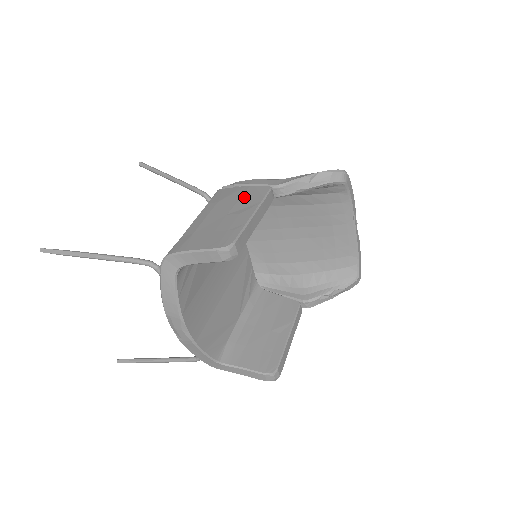
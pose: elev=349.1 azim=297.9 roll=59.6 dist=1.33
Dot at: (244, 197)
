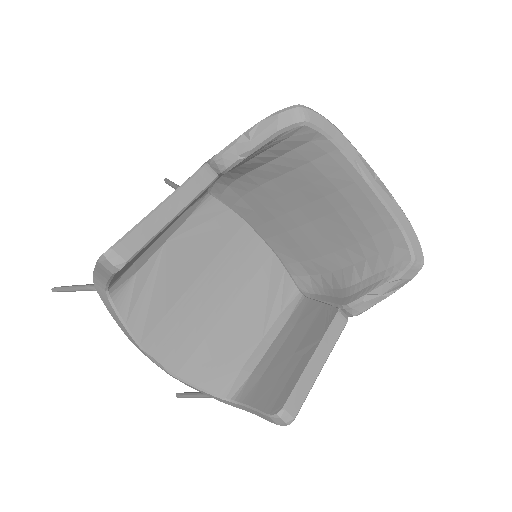
Dot at: occluded
